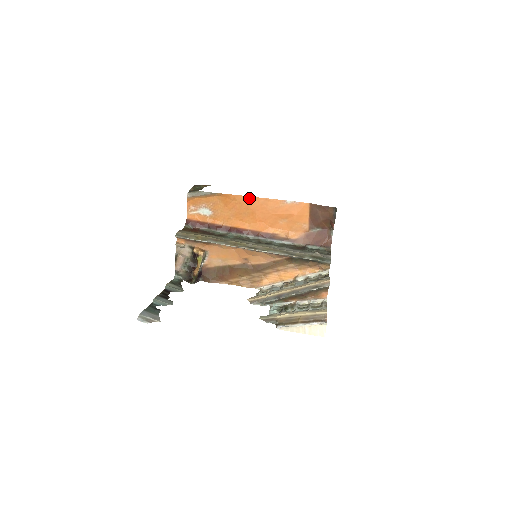
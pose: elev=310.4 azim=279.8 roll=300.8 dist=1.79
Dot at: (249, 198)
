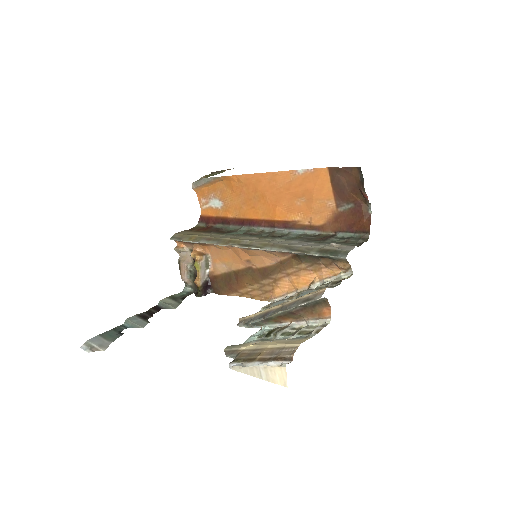
Dot at: (253, 176)
